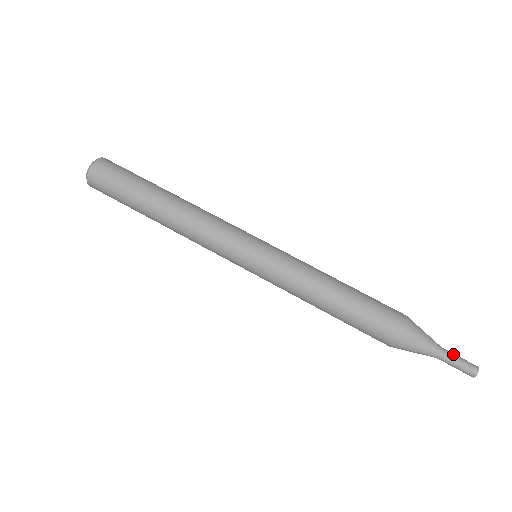
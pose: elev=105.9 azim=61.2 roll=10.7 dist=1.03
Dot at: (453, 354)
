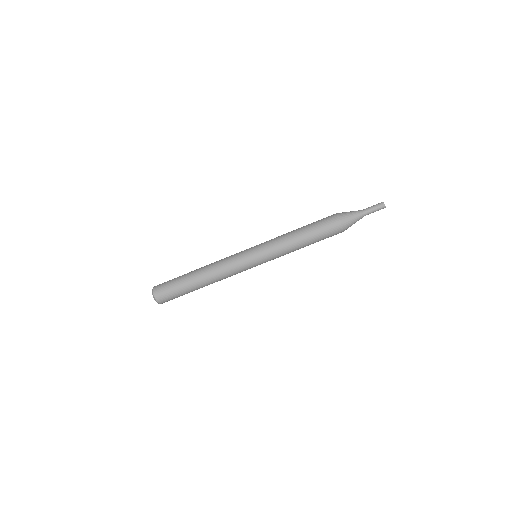
Dot at: (369, 208)
